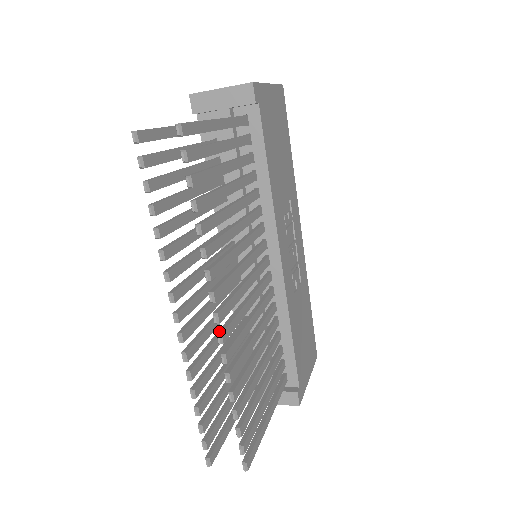
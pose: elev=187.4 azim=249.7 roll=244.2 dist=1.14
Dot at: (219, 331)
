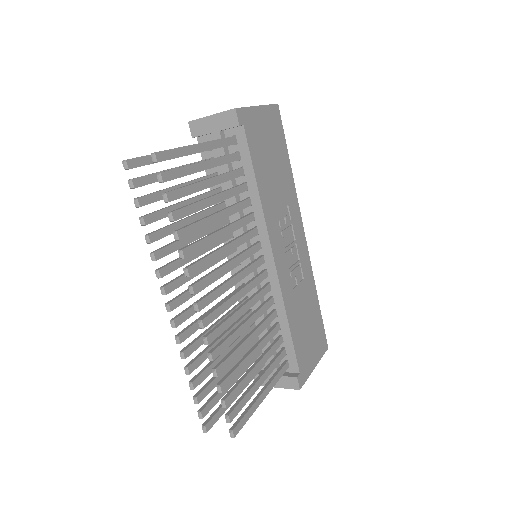
Dot at: (201, 318)
